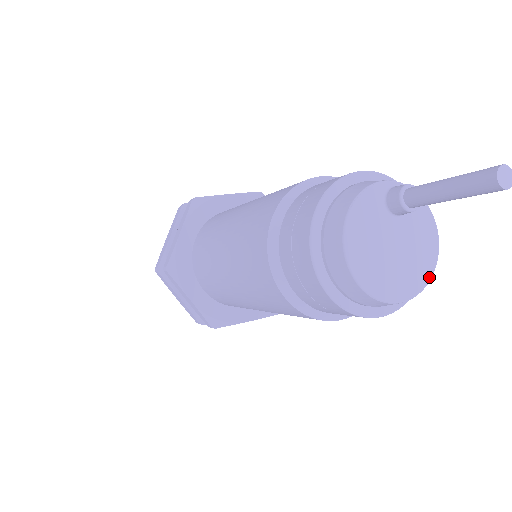
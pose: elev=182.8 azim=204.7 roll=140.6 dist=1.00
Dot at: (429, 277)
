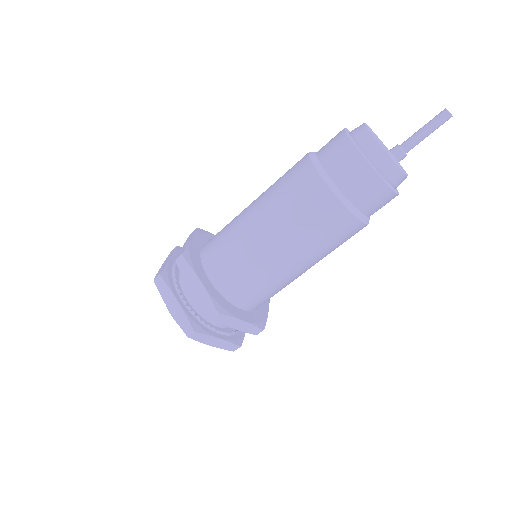
Dot at: (396, 163)
